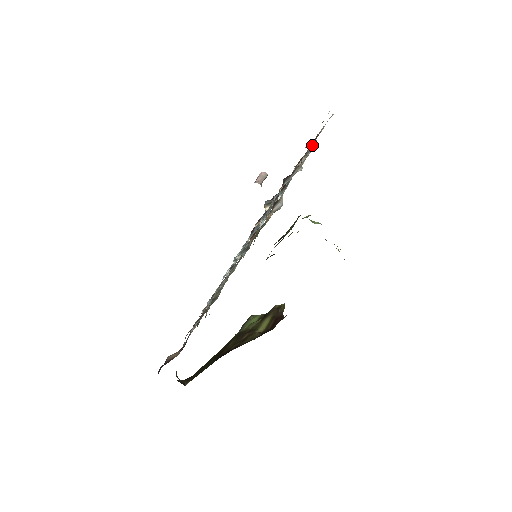
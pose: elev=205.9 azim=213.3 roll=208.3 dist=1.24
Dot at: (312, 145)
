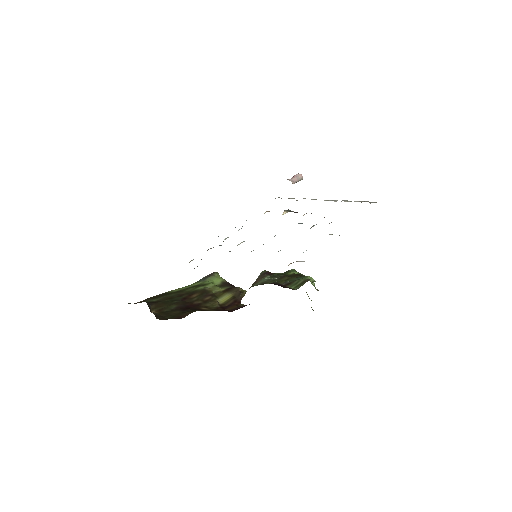
Dot at: occluded
